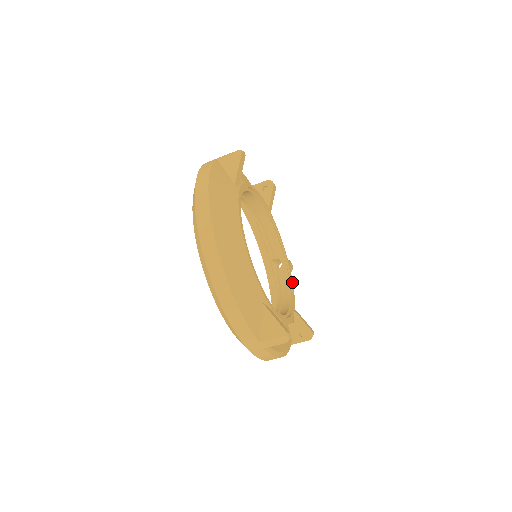
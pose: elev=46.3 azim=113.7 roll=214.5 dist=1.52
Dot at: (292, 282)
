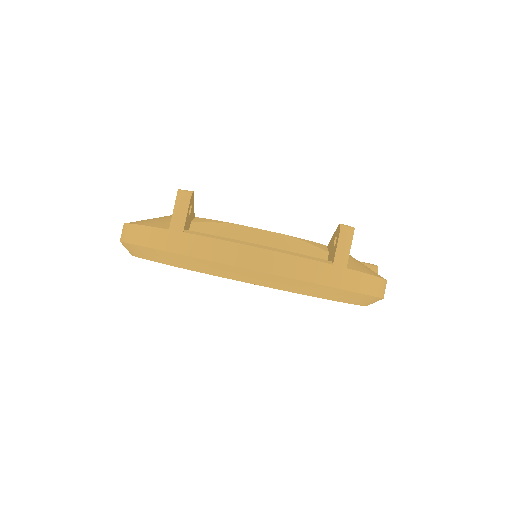
Dot at: occluded
